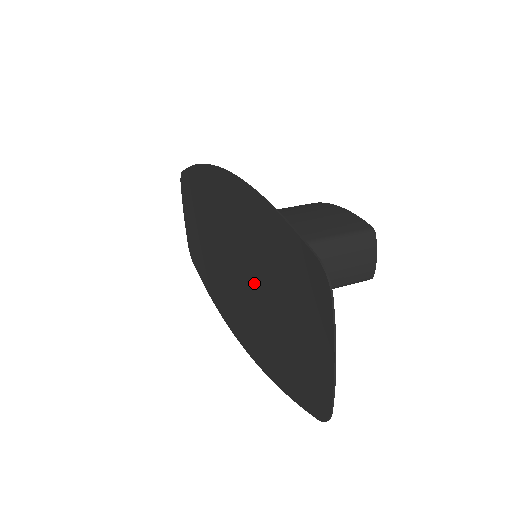
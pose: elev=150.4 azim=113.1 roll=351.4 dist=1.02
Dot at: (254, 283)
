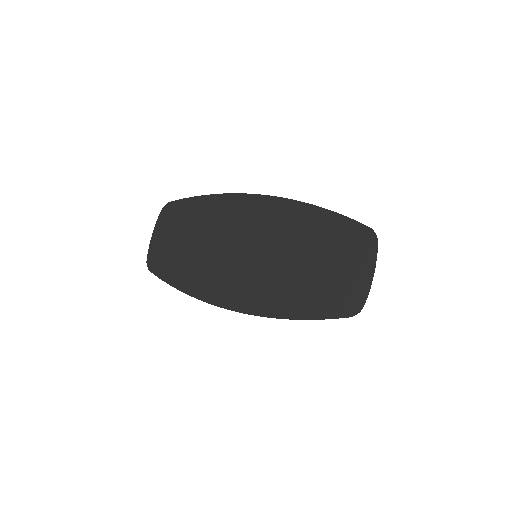
Dot at: (285, 258)
